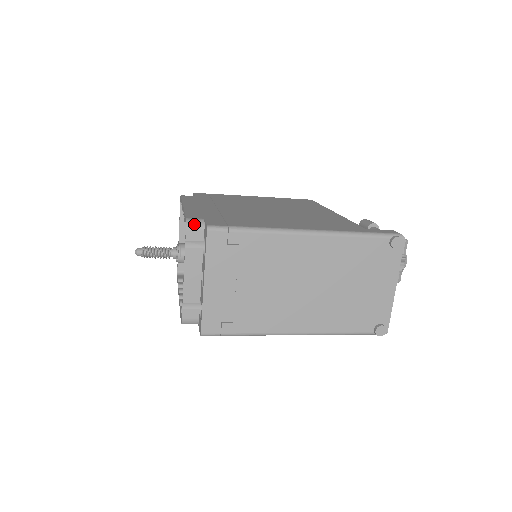
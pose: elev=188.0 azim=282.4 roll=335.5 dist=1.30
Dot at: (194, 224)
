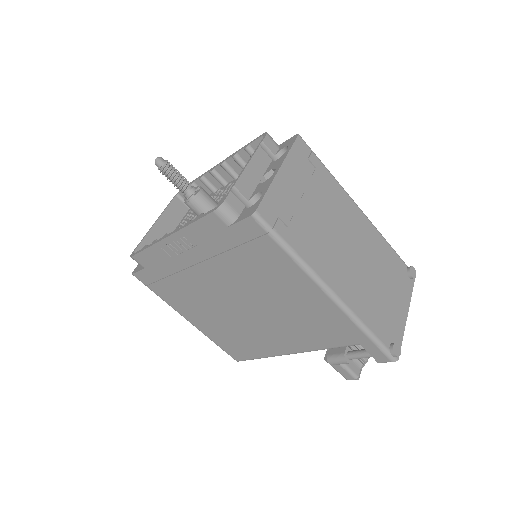
Dot at: (272, 138)
